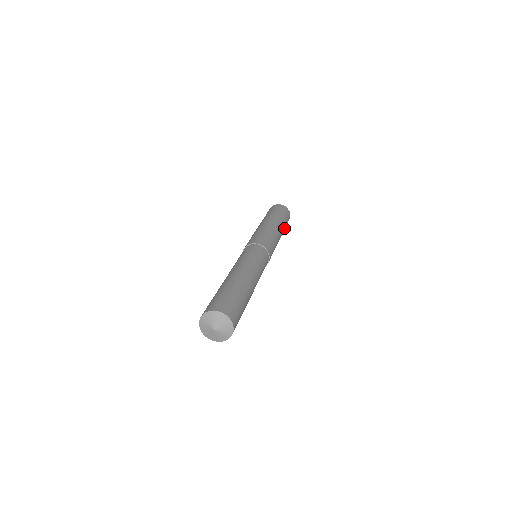
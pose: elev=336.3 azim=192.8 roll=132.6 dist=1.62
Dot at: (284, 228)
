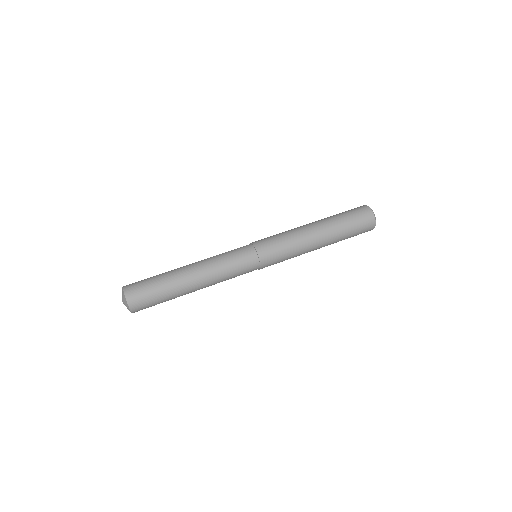
Dot at: (339, 229)
